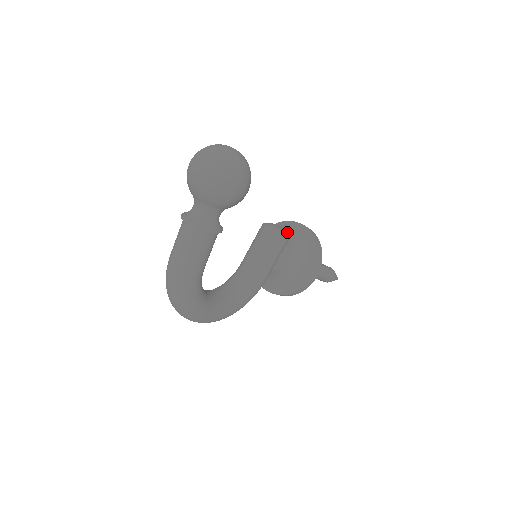
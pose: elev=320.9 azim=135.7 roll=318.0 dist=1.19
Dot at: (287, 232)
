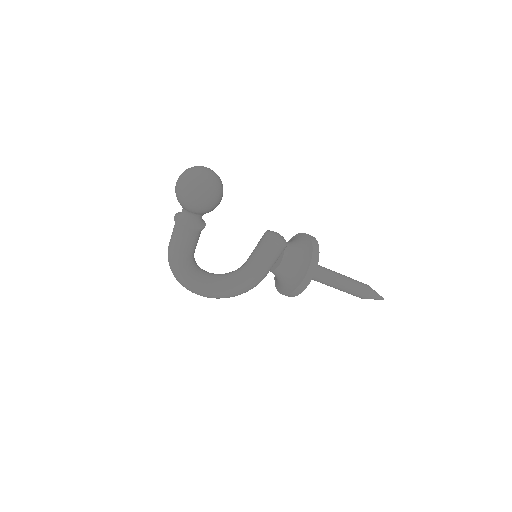
Dot at: (296, 242)
